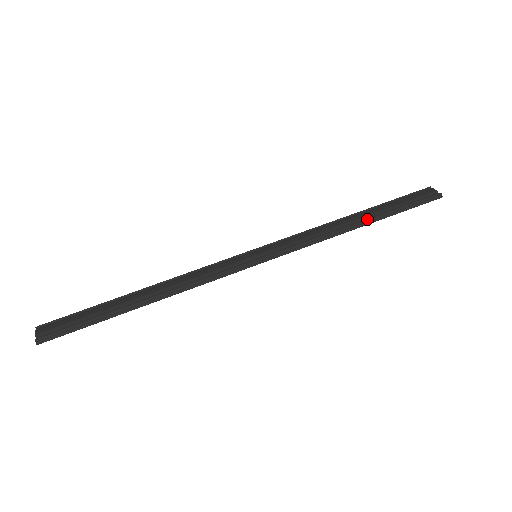
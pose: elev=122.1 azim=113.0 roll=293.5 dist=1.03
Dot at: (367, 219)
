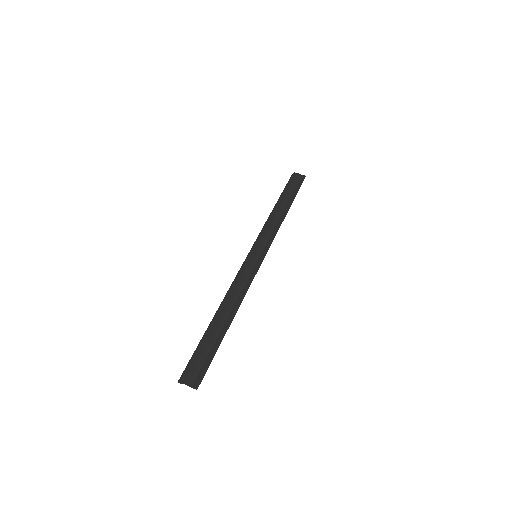
Dot at: (288, 205)
